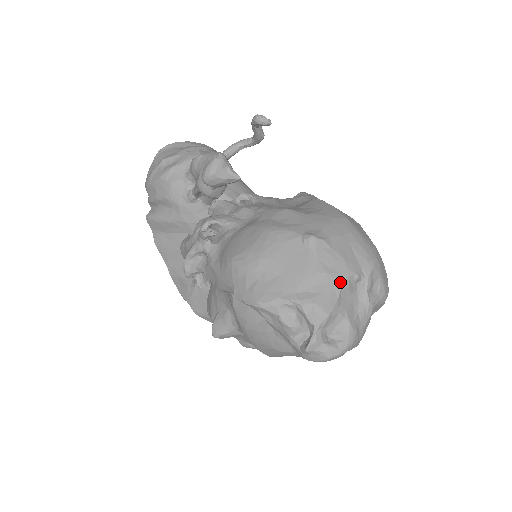
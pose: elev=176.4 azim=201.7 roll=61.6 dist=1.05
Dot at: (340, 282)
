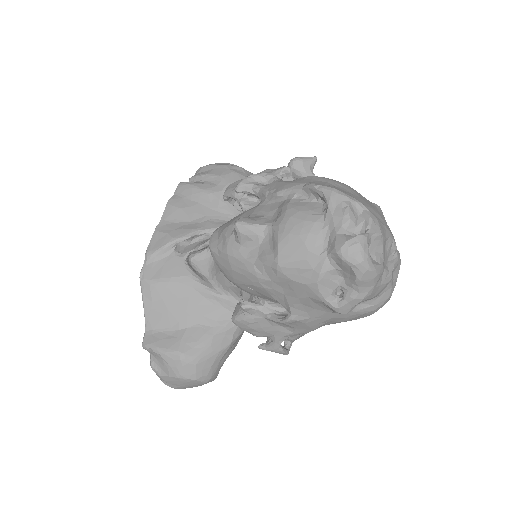
Dot at: (390, 234)
